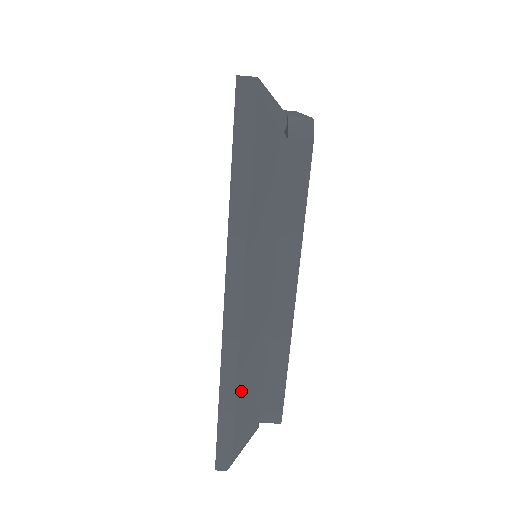
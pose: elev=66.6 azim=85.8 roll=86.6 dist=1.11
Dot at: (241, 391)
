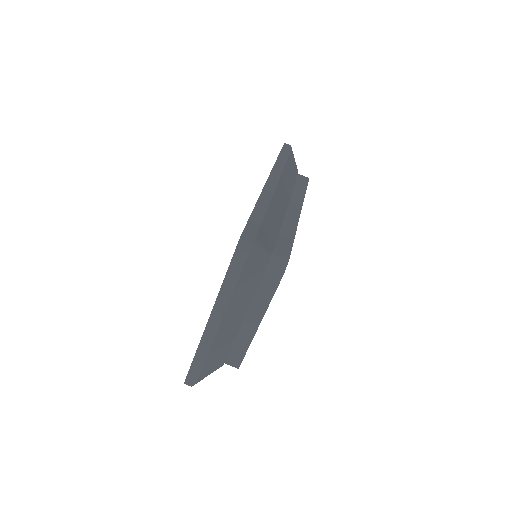
Dot at: (269, 214)
